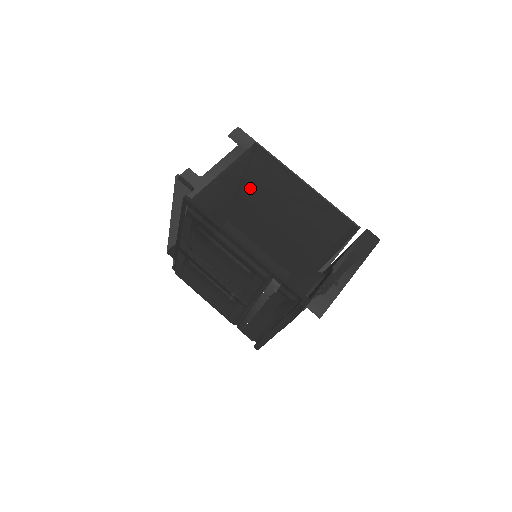
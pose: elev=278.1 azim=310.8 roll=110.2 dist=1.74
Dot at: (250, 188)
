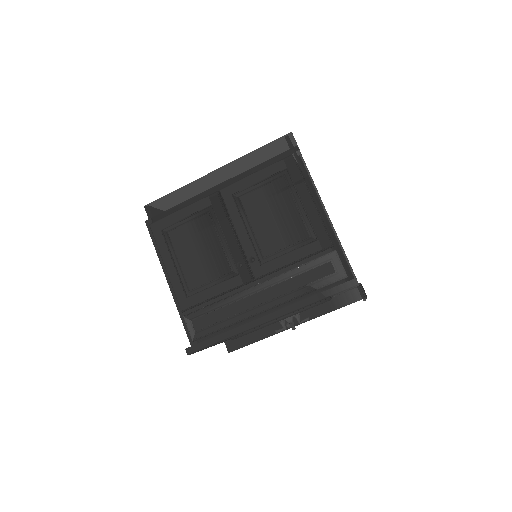
Dot at: occluded
